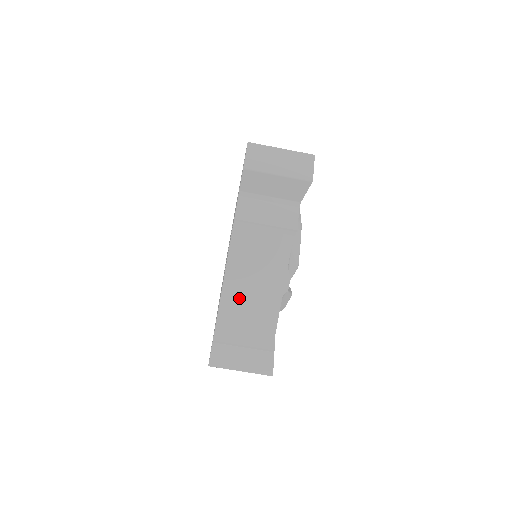
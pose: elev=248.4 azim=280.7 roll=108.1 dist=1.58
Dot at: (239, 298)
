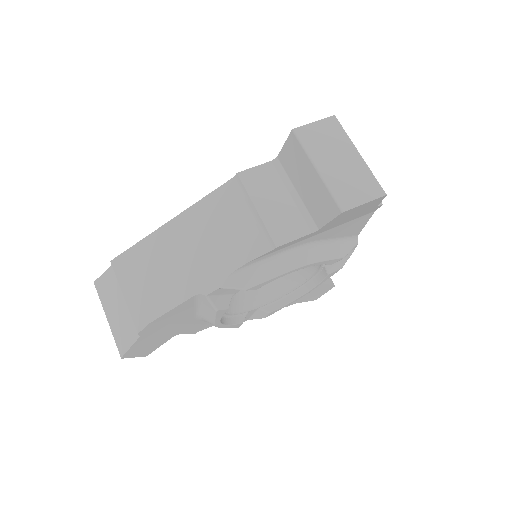
Dot at: (165, 250)
